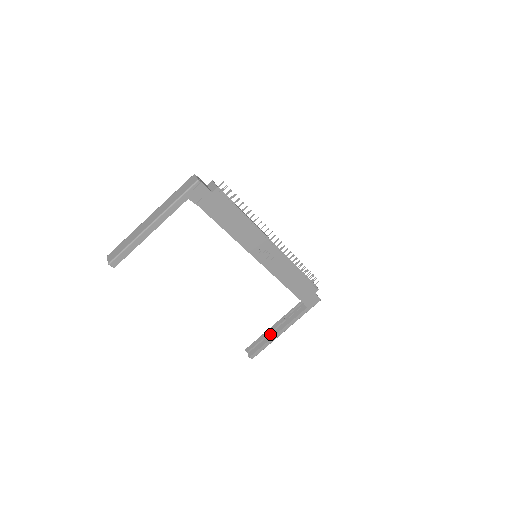
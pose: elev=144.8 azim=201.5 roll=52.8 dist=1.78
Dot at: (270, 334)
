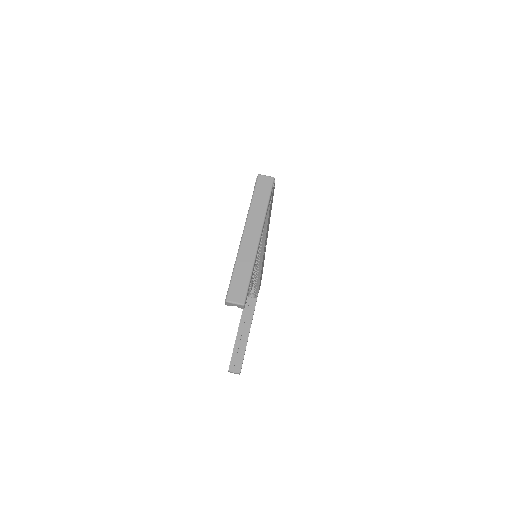
Dot at: (242, 340)
